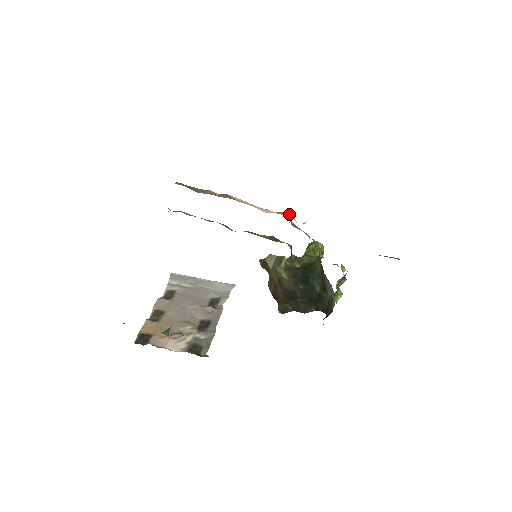
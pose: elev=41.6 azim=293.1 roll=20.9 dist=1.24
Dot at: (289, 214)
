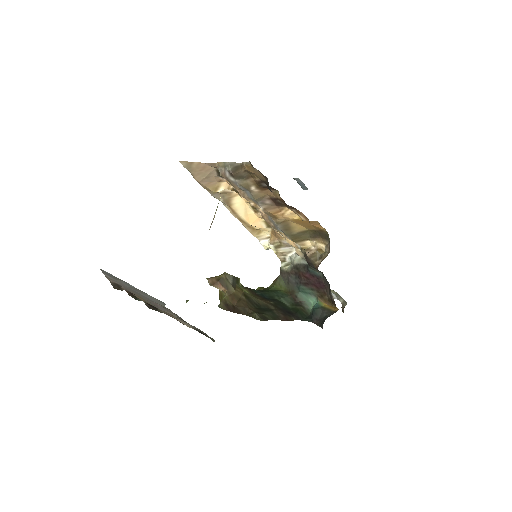
Dot at: (265, 235)
